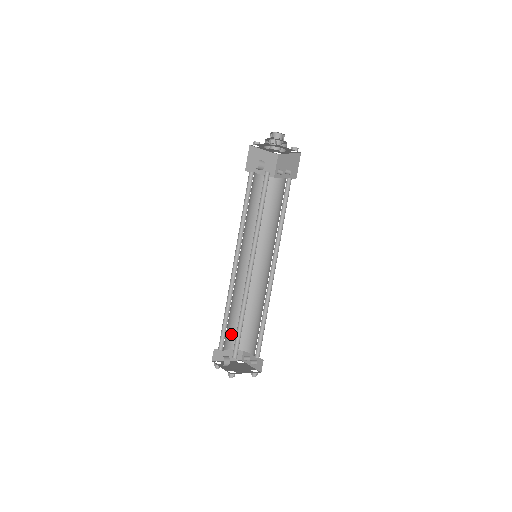
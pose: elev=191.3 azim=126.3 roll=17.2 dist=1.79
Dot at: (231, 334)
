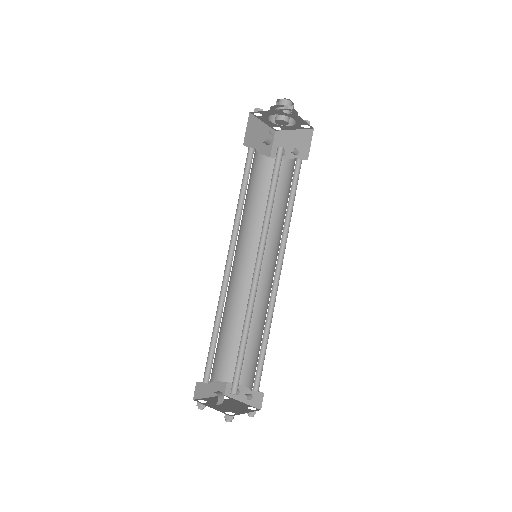
Dot at: (217, 361)
